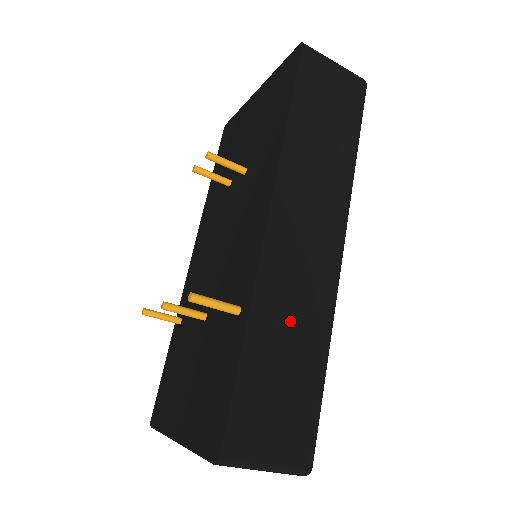
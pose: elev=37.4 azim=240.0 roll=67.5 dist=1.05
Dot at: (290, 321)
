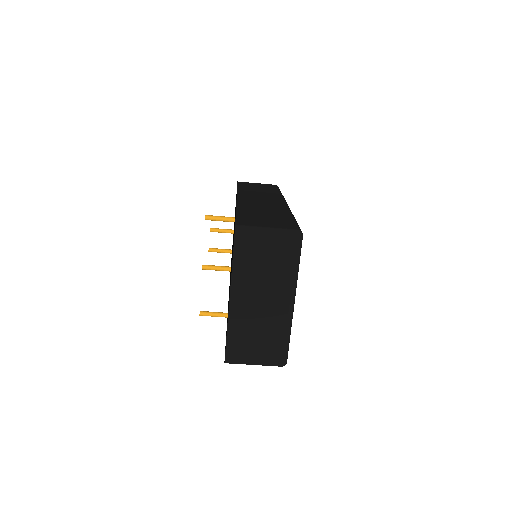
Dot at: (262, 209)
